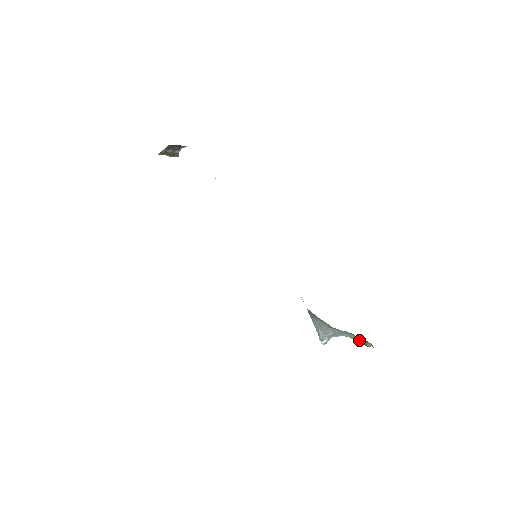
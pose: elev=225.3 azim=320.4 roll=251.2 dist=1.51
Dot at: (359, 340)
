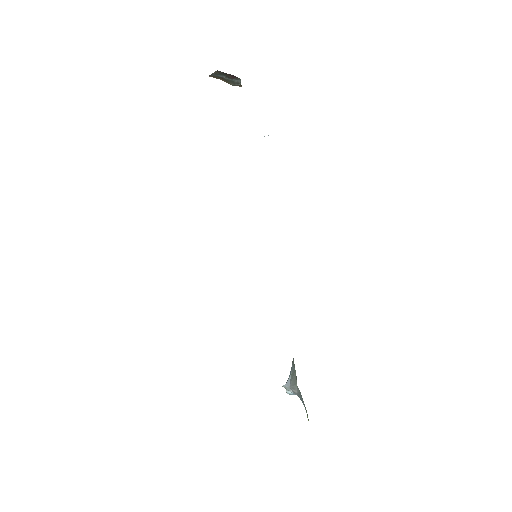
Dot at: occluded
